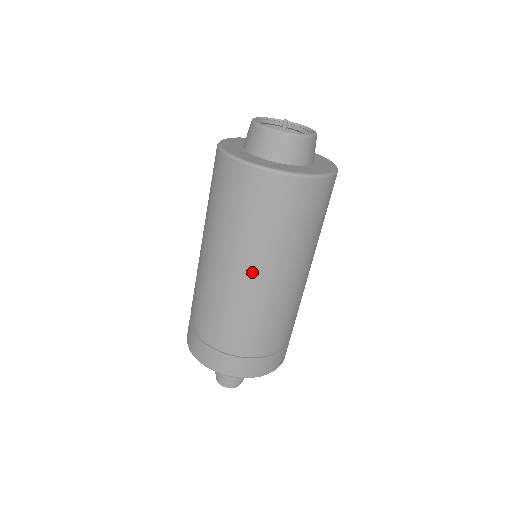
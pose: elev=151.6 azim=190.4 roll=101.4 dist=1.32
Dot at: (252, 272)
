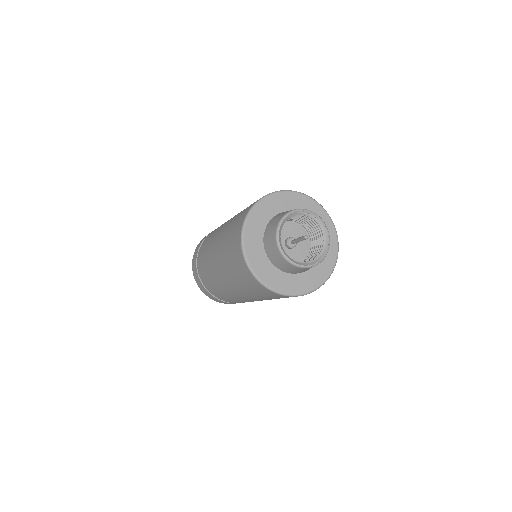
Dot at: (217, 268)
